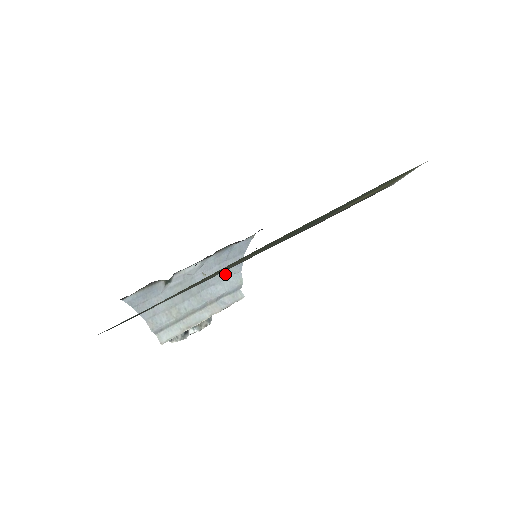
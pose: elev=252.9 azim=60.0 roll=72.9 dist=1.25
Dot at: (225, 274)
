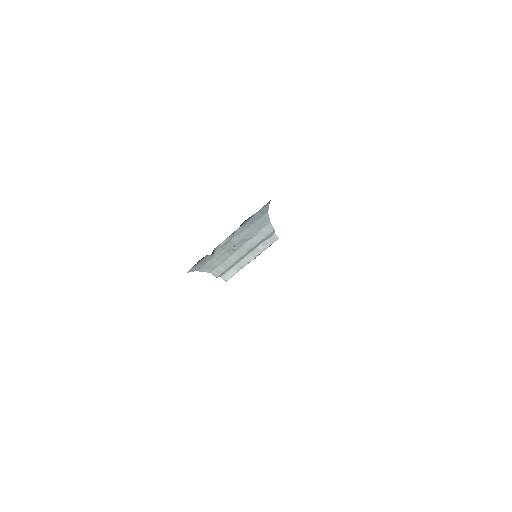
Dot at: (257, 230)
